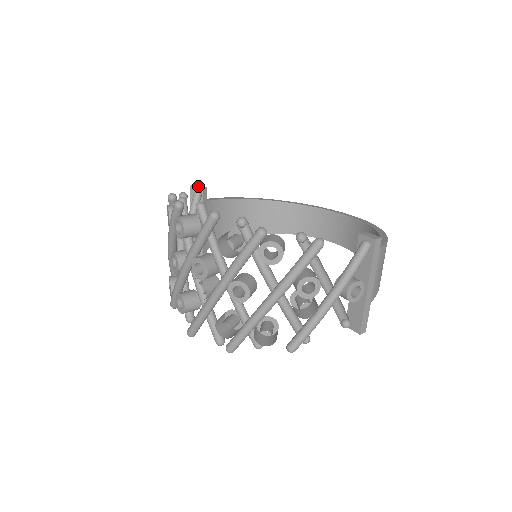
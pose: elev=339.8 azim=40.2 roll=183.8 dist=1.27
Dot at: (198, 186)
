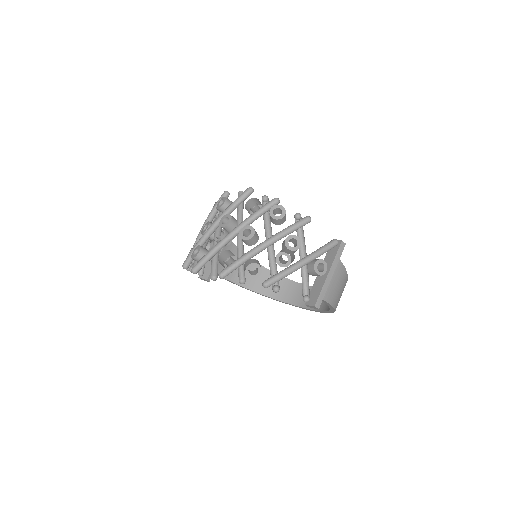
Dot at: occluded
